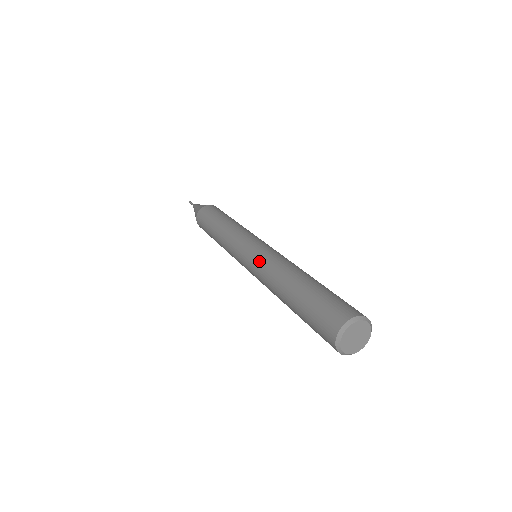
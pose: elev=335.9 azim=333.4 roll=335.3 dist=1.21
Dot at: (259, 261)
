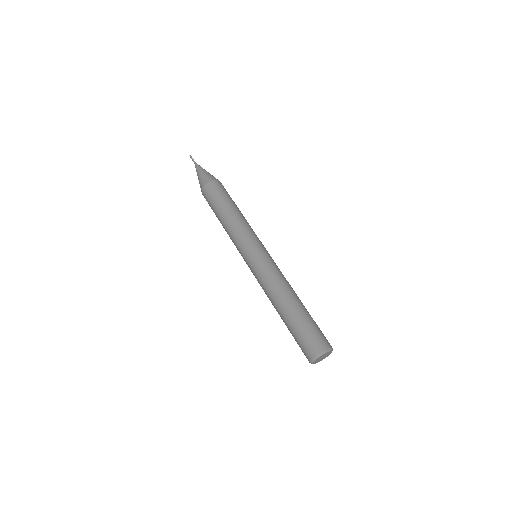
Dot at: (269, 268)
